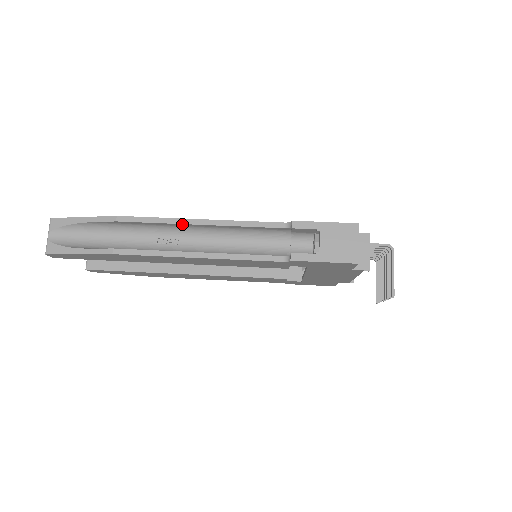
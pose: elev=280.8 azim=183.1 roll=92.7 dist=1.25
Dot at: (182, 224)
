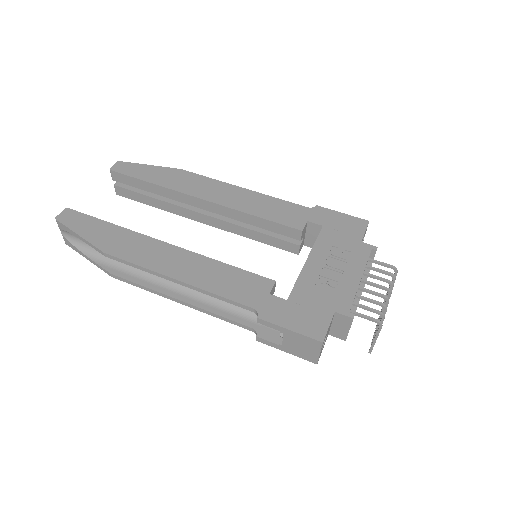
Dot at: (161, 276)
